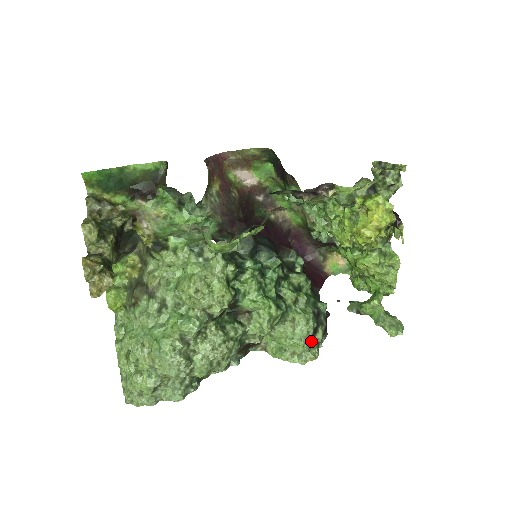
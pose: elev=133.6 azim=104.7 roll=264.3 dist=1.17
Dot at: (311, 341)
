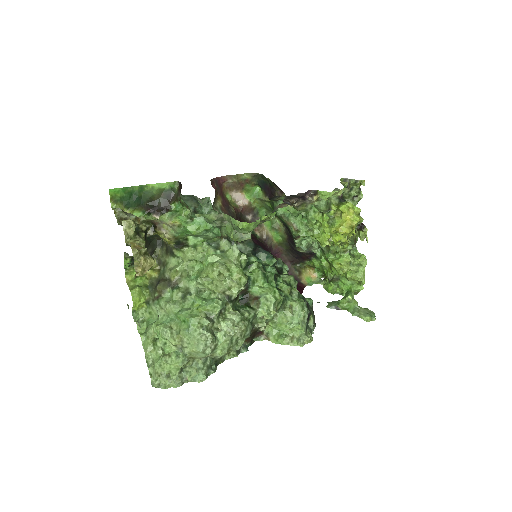
Dot at: (306, 326)
